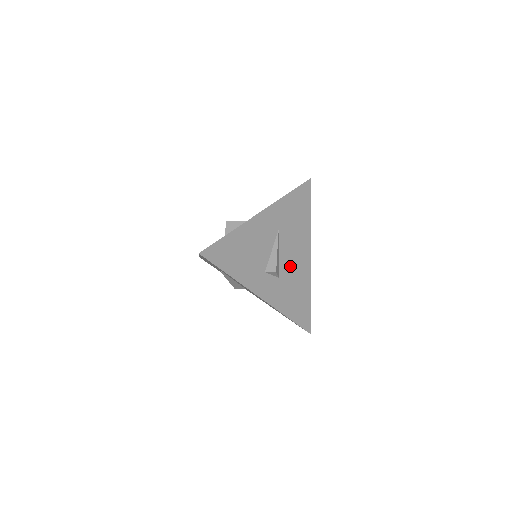
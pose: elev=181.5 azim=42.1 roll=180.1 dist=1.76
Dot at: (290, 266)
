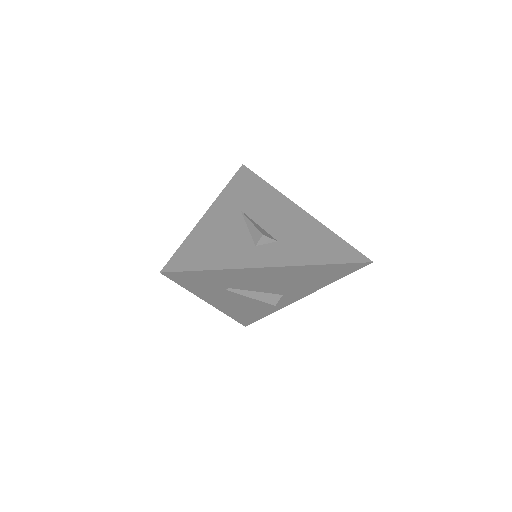
Dot at: (283, 227)
